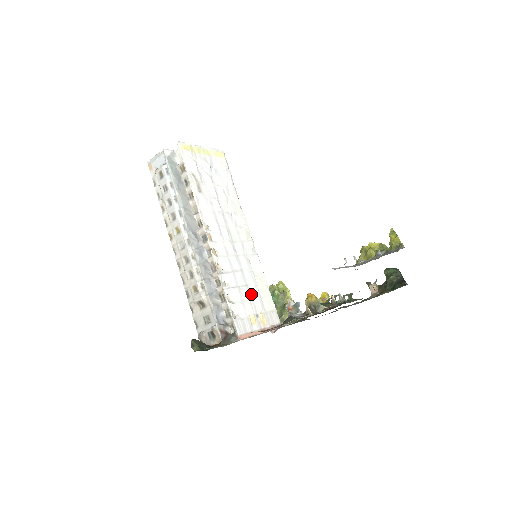
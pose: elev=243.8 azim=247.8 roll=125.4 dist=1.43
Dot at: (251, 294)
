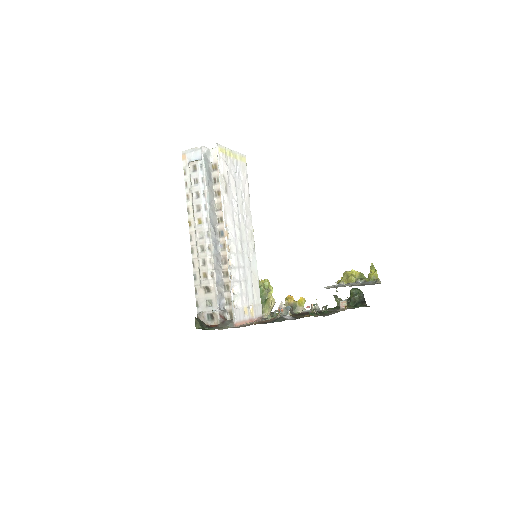
Dot at: (247, 288)
